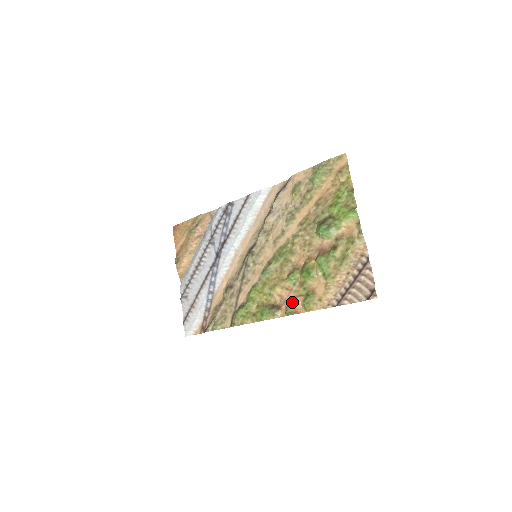
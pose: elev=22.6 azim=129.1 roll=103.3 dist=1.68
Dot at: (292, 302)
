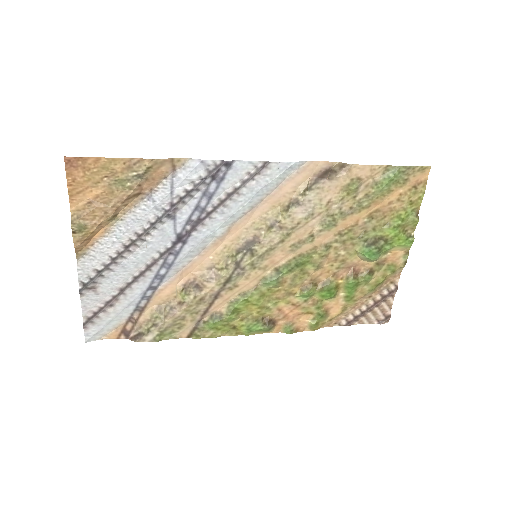
Dot at: (296, 319)
